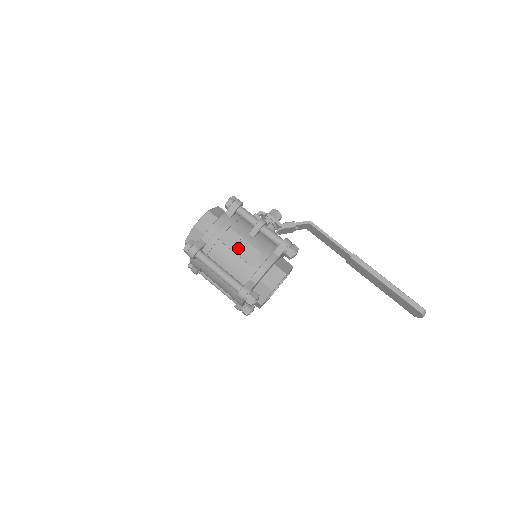
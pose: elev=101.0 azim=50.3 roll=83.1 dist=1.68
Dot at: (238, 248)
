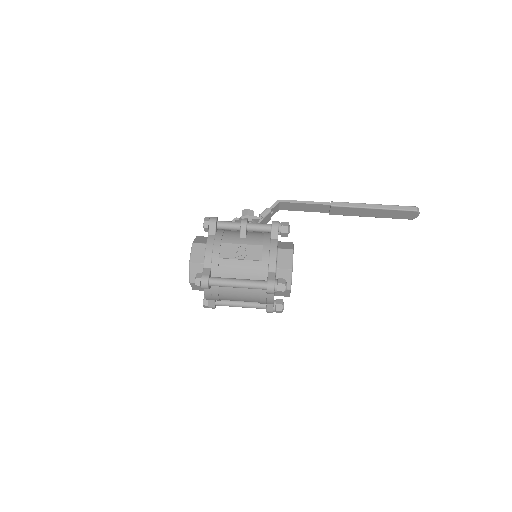
Dot at: (240, 254)
